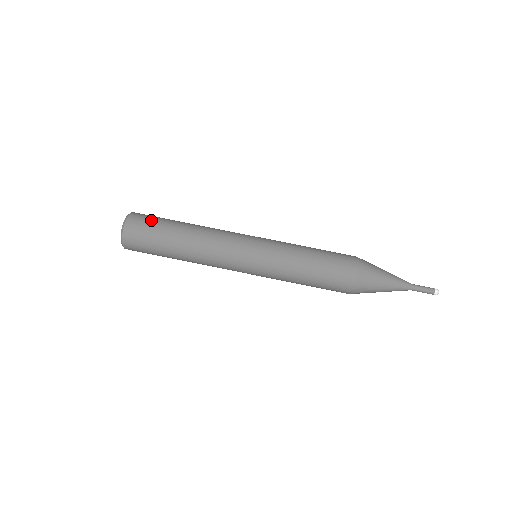
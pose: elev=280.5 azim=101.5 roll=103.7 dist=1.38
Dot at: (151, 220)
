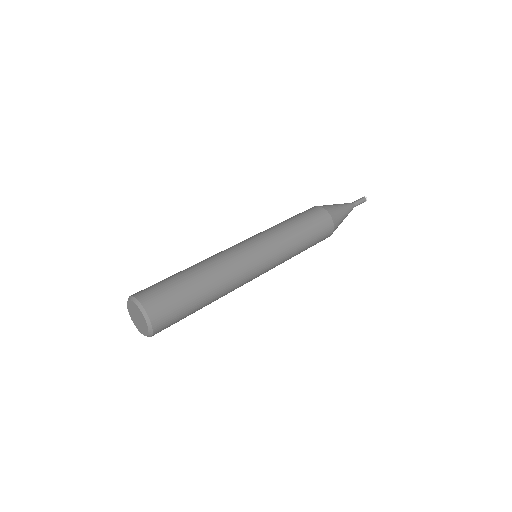
Dot at: (161, 286)
